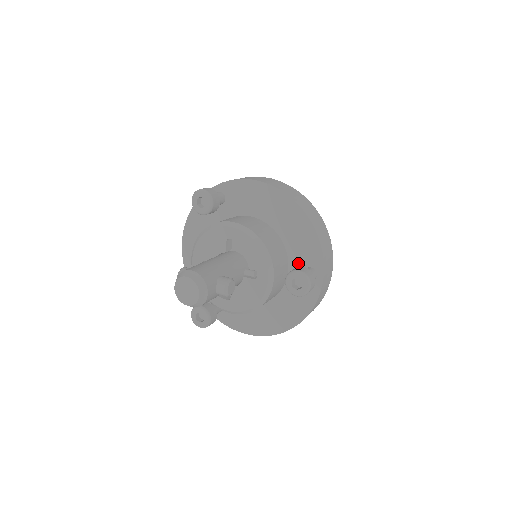
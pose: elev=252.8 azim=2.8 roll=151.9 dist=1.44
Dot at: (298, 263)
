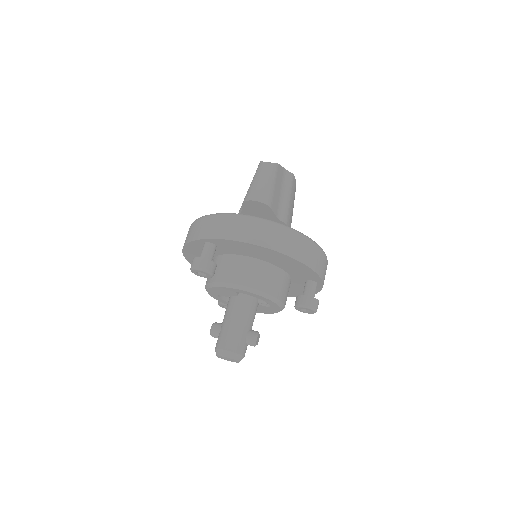
Dot at: (299, 278)
